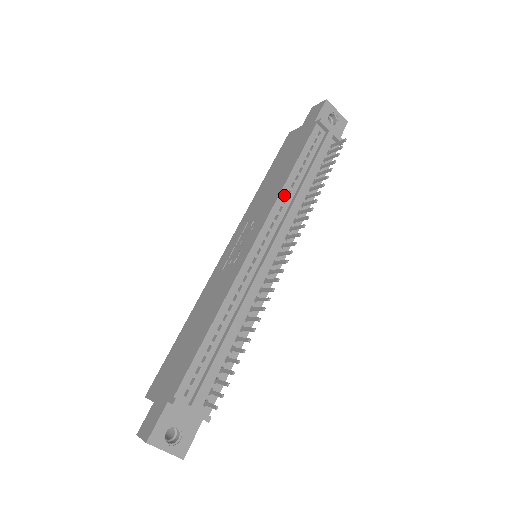
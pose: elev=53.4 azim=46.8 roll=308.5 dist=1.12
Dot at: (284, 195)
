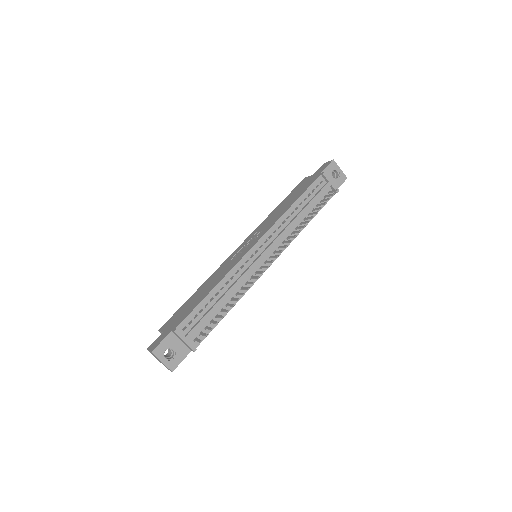
Dot at: (284, 218)
